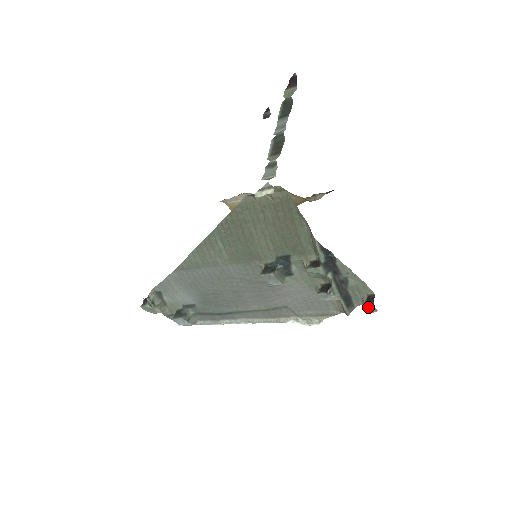
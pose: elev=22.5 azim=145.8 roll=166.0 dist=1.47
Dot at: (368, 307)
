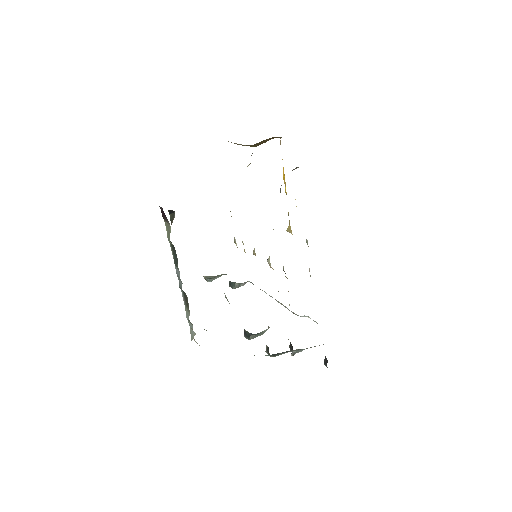
Dot at: occluded
